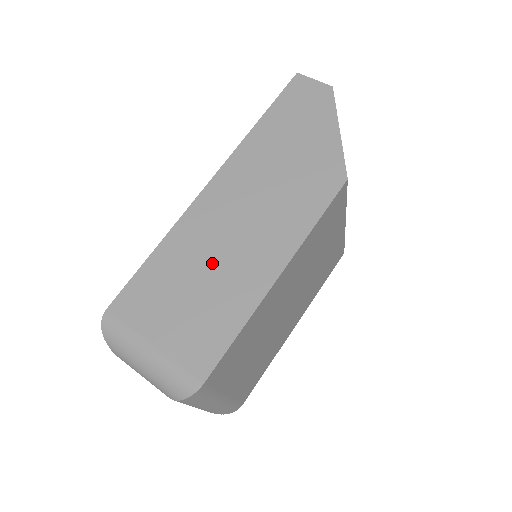
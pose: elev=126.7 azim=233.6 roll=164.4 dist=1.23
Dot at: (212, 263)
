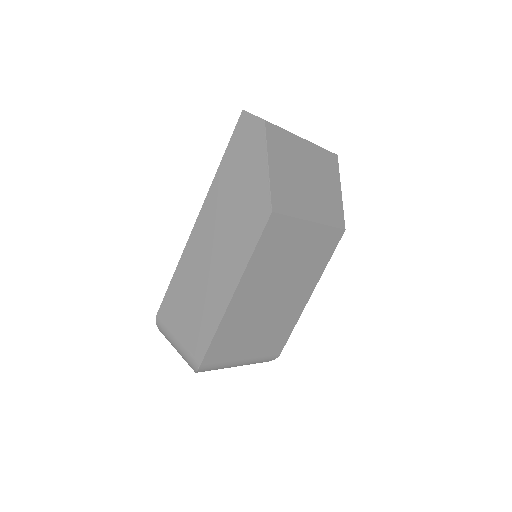
Dot at: (200, 285)
